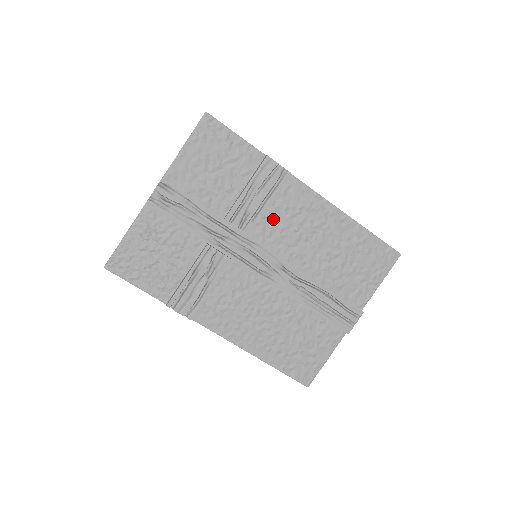
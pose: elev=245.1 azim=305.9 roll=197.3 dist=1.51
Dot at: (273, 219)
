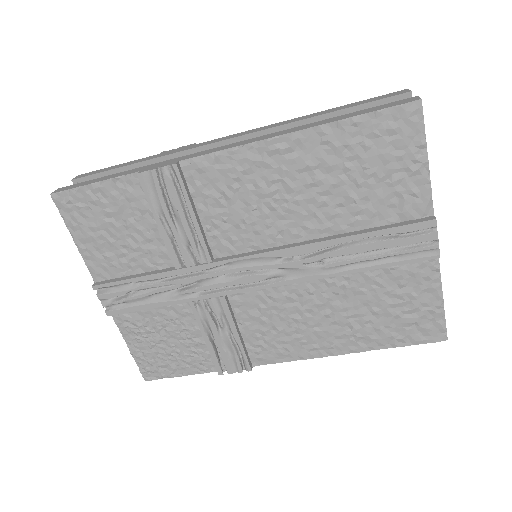
Dot at: (219, 222)
